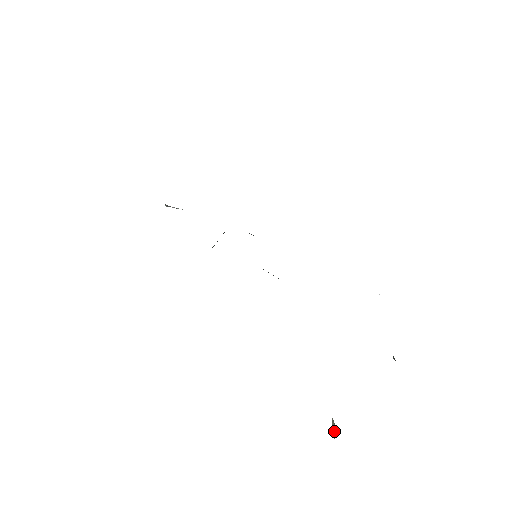
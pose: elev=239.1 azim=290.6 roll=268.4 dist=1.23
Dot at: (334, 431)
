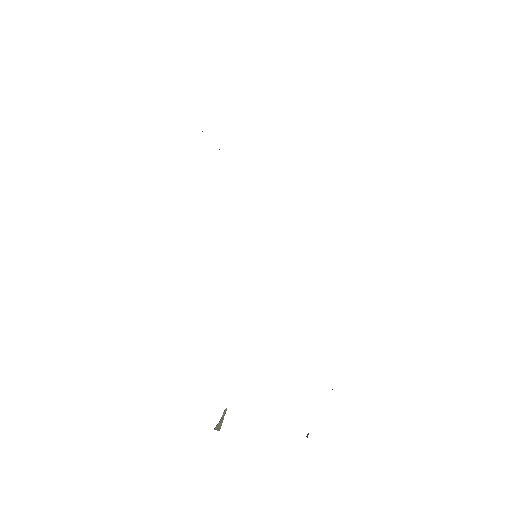
Dot at: (219, 422)
